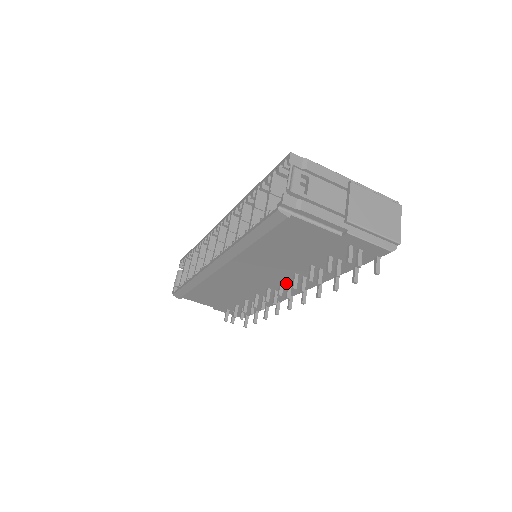
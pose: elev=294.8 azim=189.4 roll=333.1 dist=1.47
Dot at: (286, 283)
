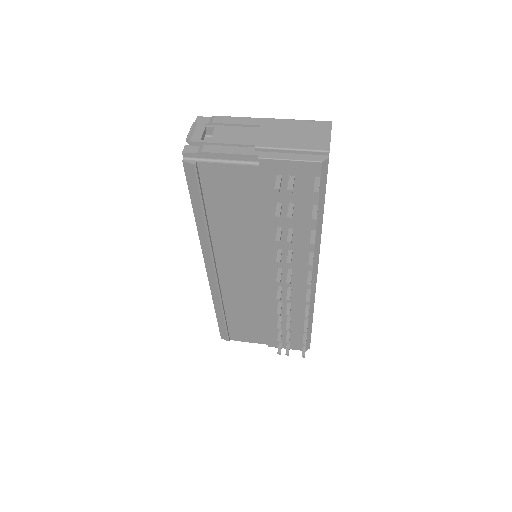
Dot at: (286, 270)
